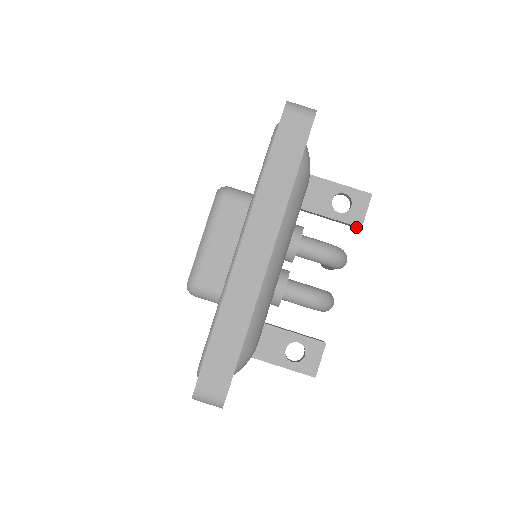
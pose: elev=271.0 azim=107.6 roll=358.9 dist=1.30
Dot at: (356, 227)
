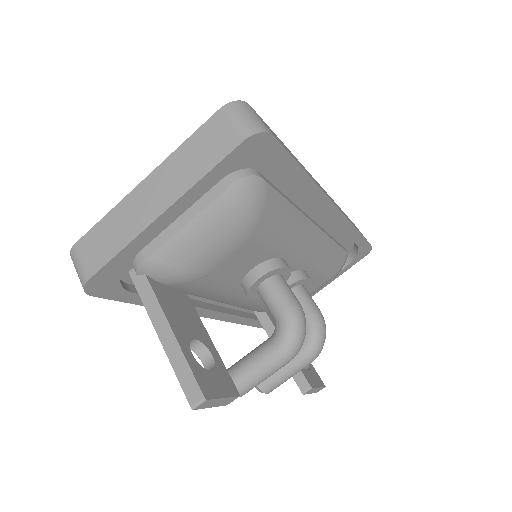
Dot at: (303, 387)
